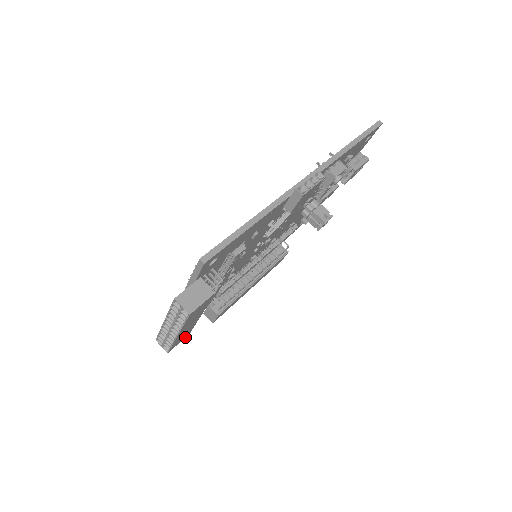
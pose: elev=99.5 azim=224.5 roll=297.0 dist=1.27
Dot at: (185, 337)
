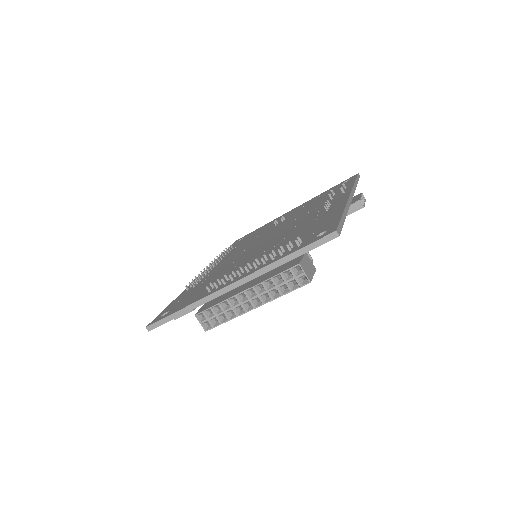
Dot at: occluded
